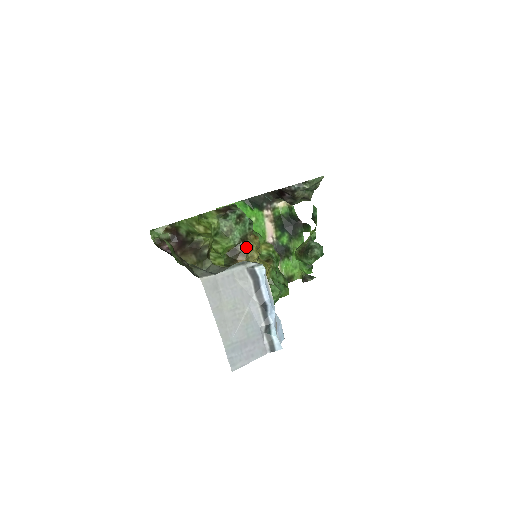
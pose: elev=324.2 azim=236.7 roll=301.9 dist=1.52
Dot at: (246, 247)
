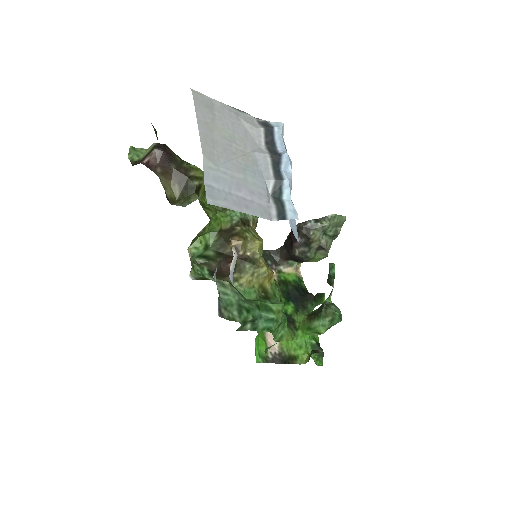
Dot at: (246, 230)
